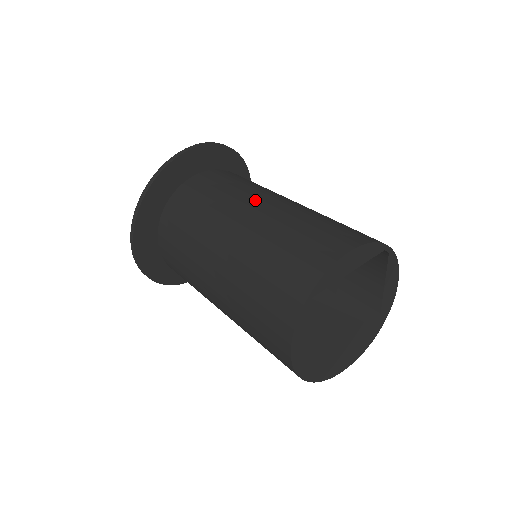
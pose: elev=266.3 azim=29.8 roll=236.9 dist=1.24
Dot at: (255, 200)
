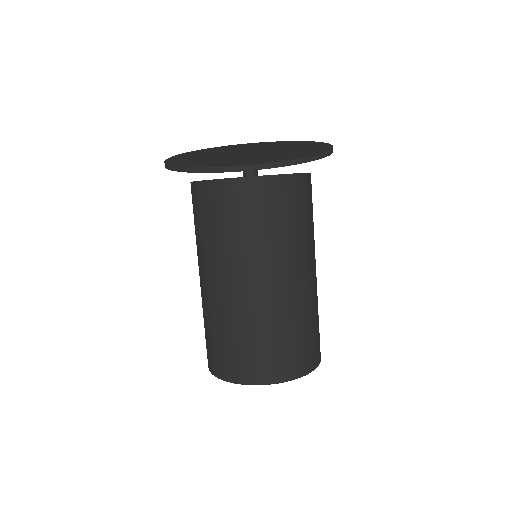
Dot at: (299, 267)
